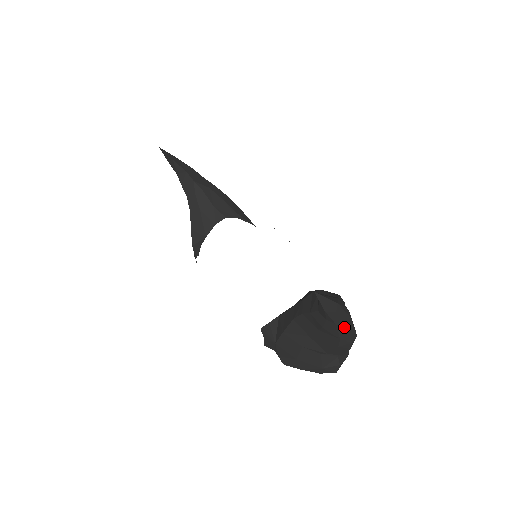
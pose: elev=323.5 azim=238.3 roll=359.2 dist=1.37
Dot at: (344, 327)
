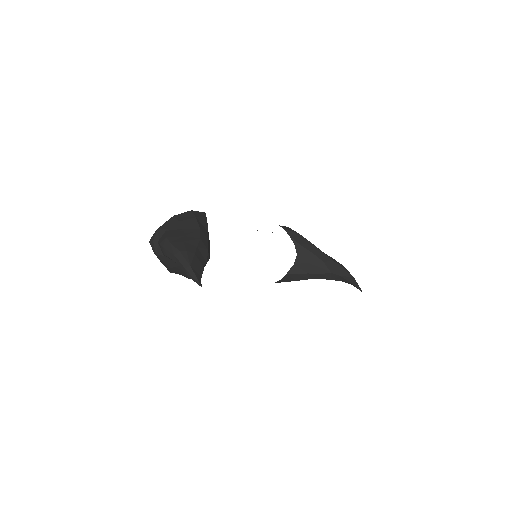
Dot at: occluded
